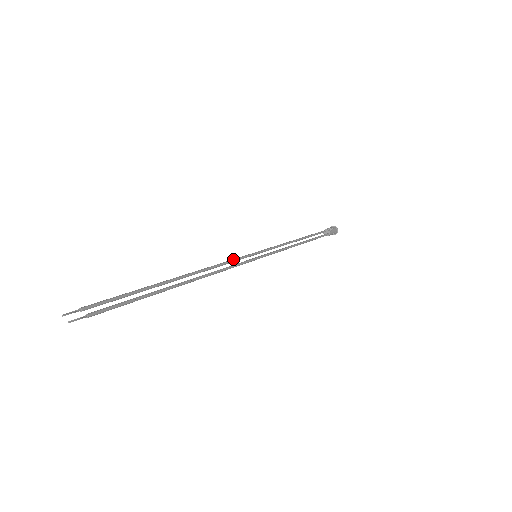
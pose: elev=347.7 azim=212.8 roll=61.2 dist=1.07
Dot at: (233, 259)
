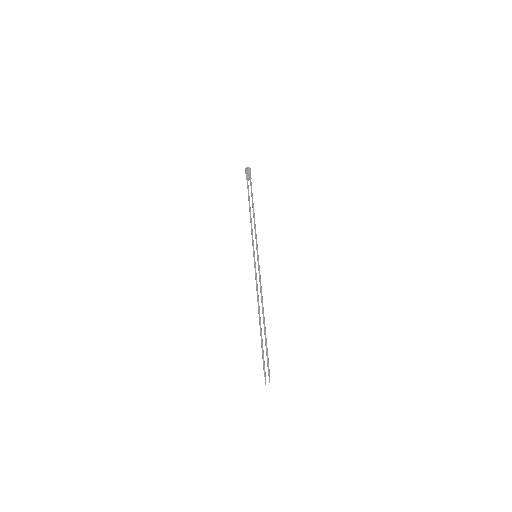
Dot at: (255, 275)
